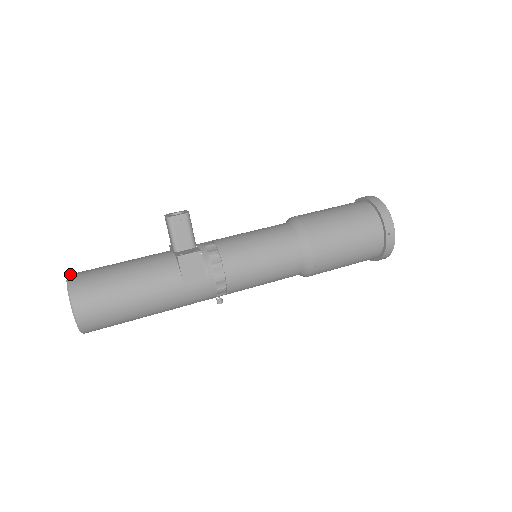
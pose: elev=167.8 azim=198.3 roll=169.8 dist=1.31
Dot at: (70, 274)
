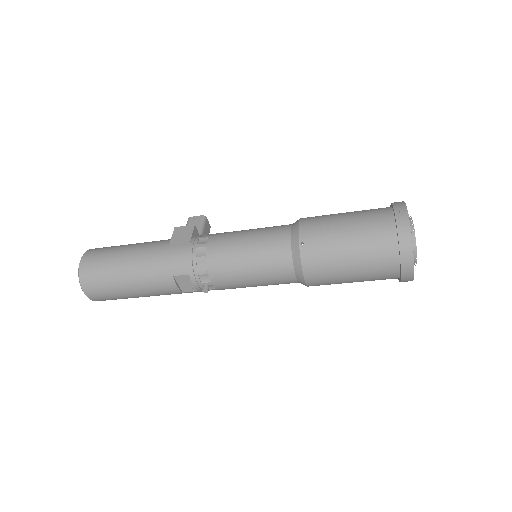
Dot at: occluded
